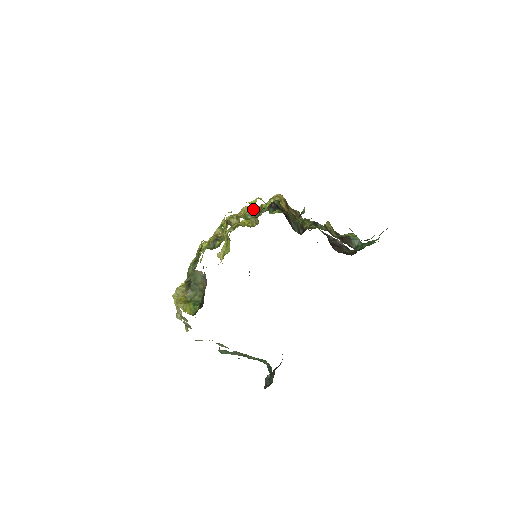
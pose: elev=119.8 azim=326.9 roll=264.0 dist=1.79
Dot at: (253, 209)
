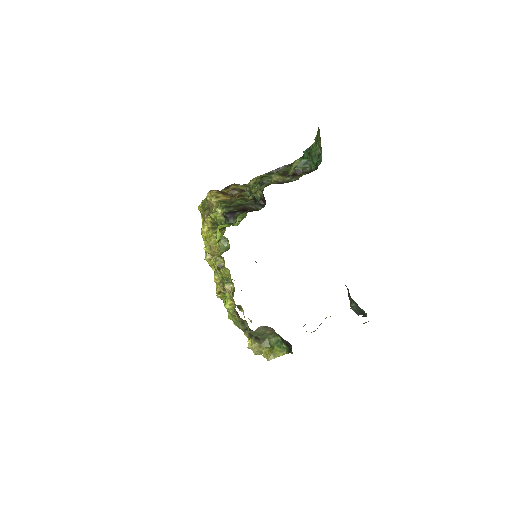
Dot at: occluded
